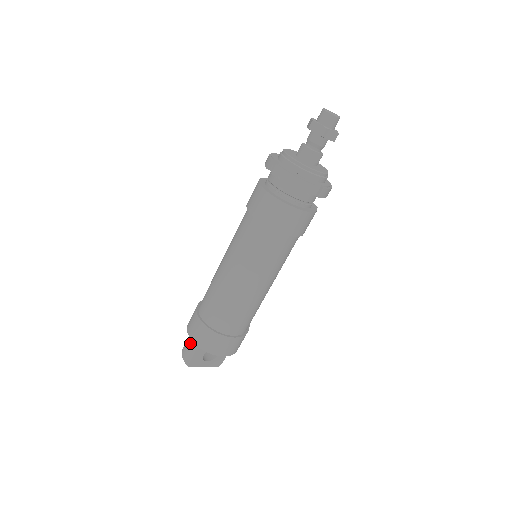
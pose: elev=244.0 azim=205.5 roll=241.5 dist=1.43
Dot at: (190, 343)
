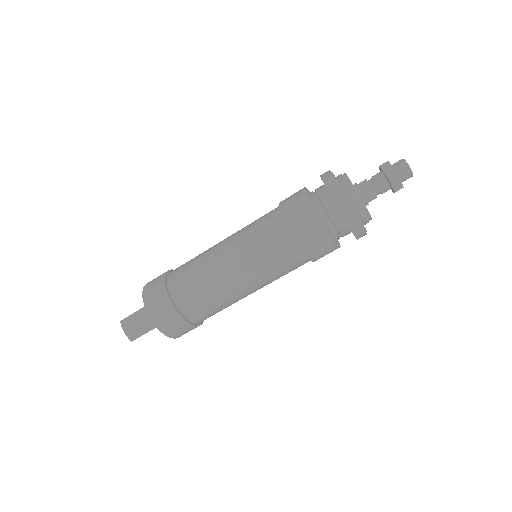
Dot at: (144, 321)
